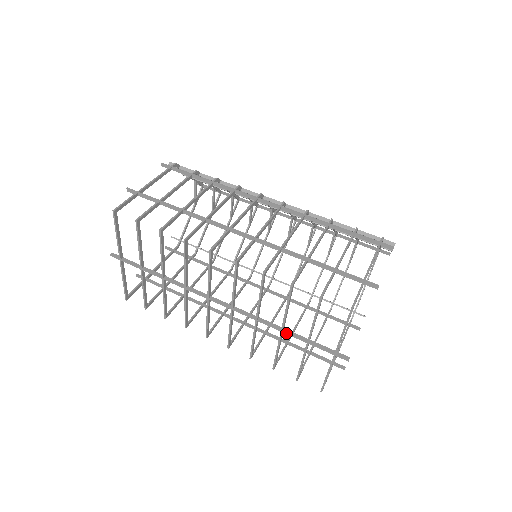
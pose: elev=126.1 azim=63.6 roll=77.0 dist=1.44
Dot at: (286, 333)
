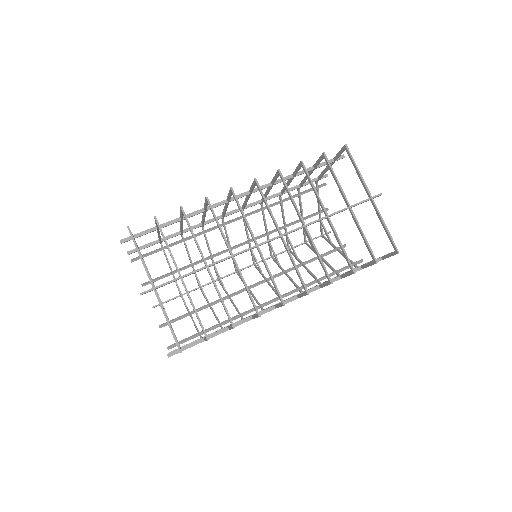
Dot at: (332, 214)
